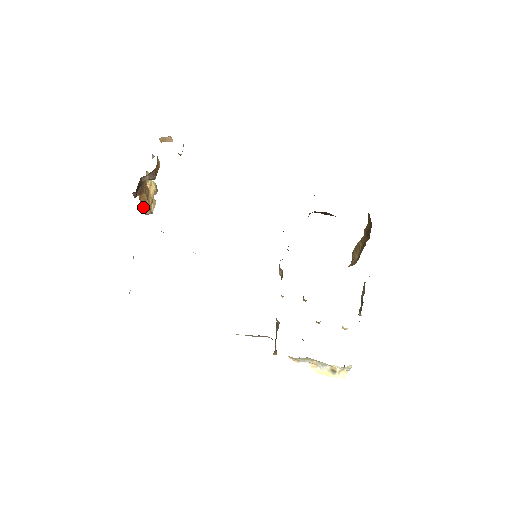
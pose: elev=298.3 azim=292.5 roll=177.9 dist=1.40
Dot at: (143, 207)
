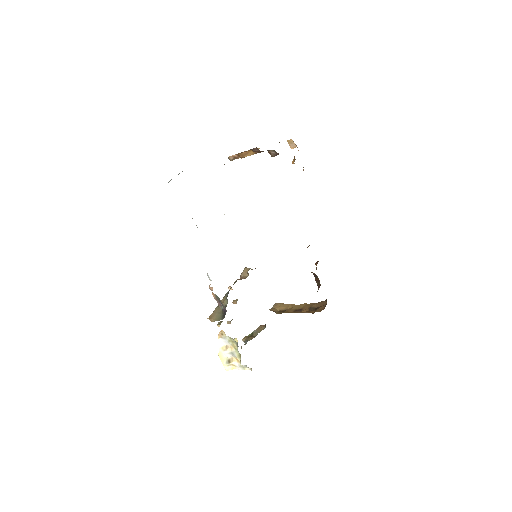
Dot at: (237, 154)
